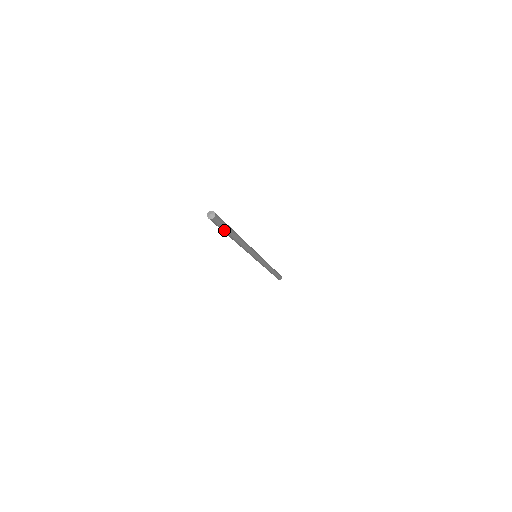
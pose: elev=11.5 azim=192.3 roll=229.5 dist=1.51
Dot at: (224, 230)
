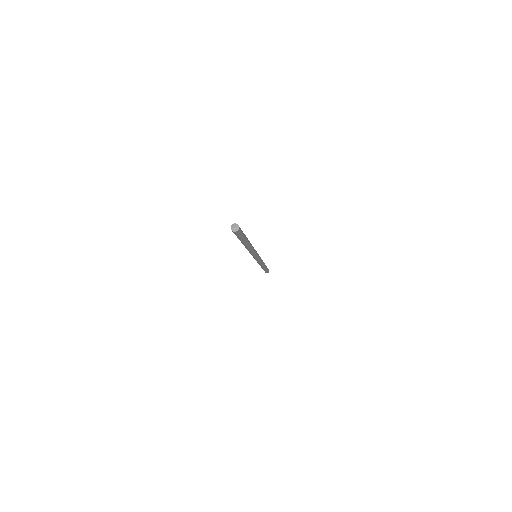
Dot at: (241, 239)
